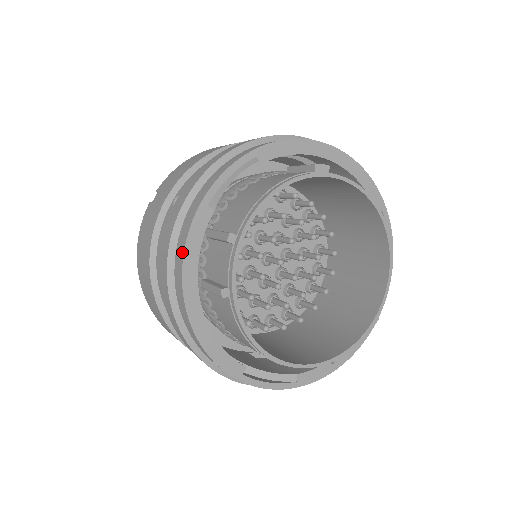
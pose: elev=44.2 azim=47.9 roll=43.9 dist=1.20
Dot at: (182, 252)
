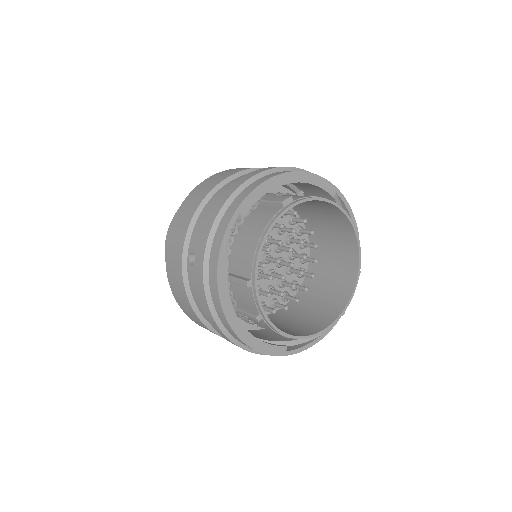
Dot at: (219, 303)
